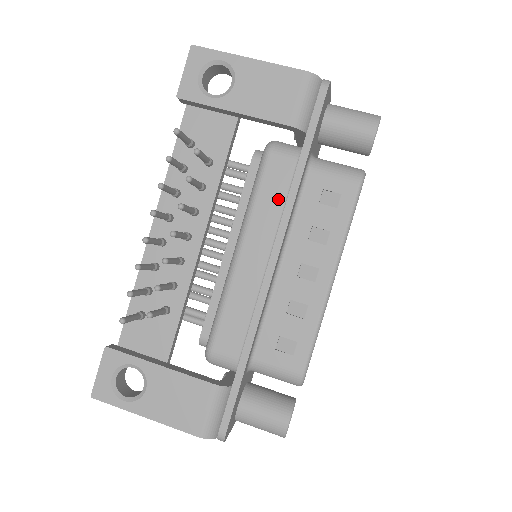
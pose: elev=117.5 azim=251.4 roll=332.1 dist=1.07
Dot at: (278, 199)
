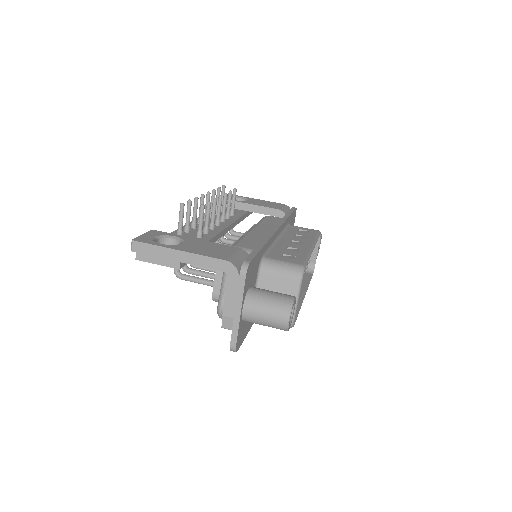
Dot at: (275, 223)
